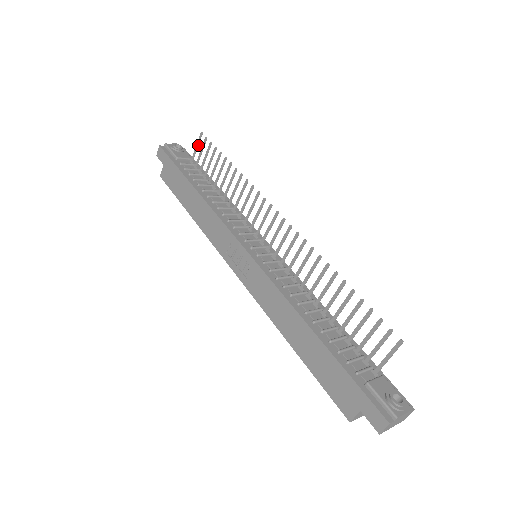
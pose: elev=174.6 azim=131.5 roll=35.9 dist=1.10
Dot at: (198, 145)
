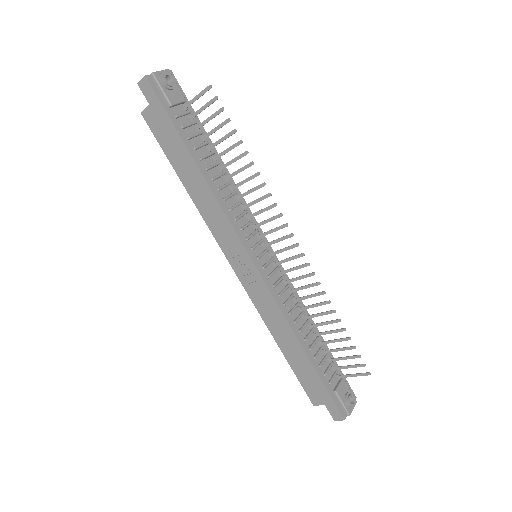
Dot at: occluded
